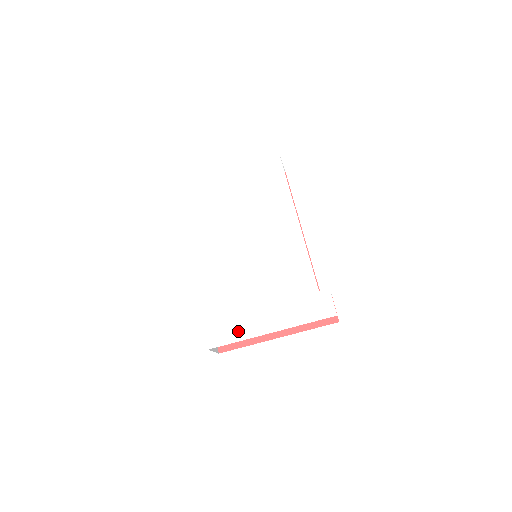
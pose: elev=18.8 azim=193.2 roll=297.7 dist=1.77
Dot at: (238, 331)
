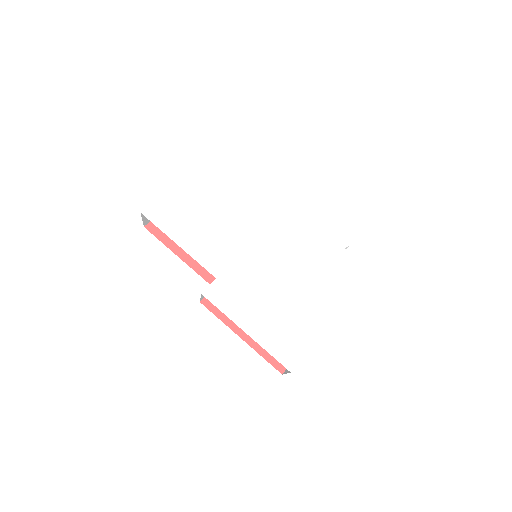
Dot at: (305, 334)
